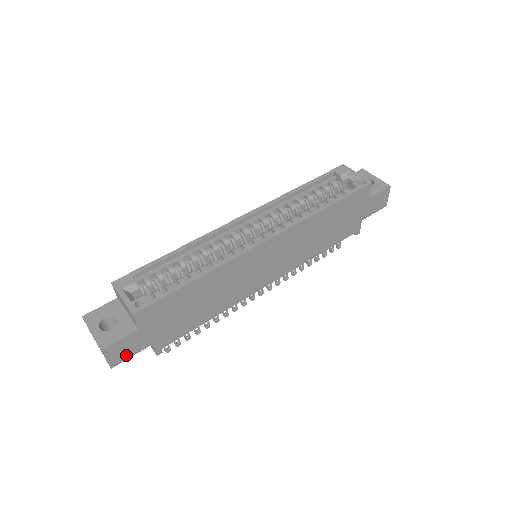
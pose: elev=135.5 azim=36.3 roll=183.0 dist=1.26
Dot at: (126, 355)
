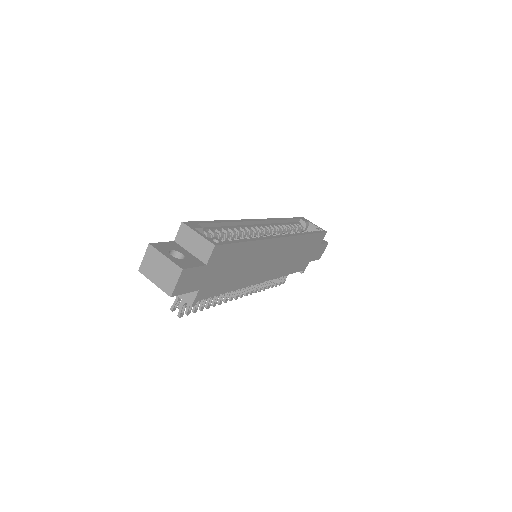
Dot at: (184, 289)
